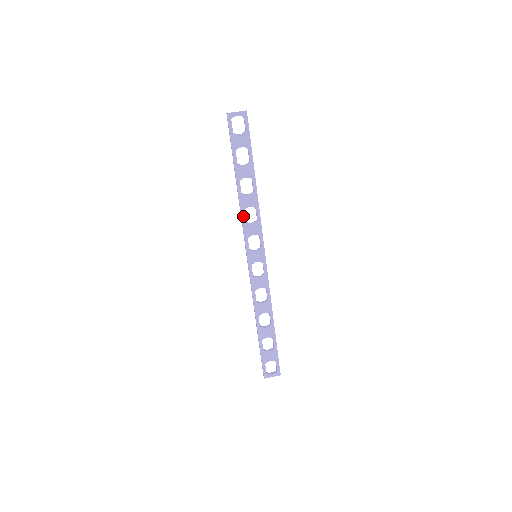
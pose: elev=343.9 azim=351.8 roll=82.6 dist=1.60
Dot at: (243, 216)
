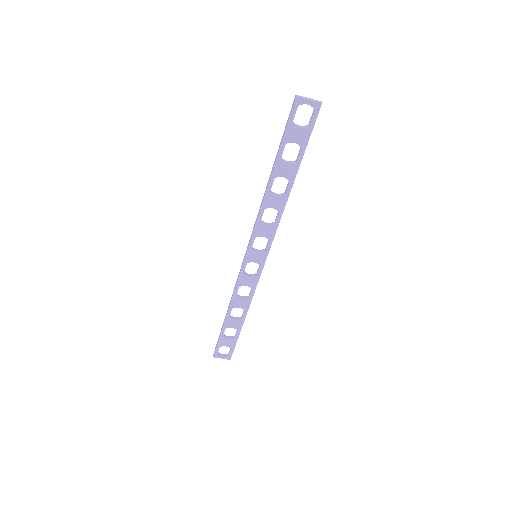
Dot at: (261, 215)
